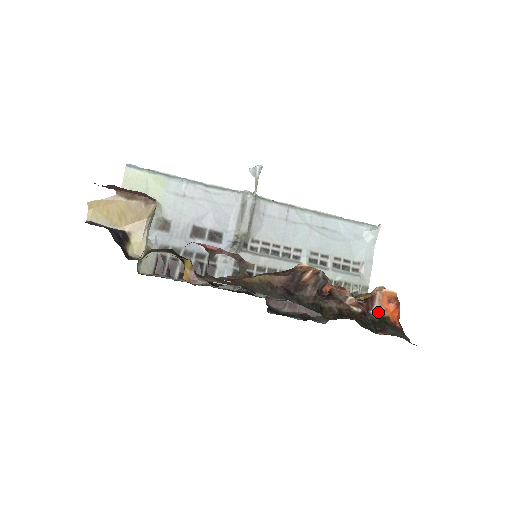
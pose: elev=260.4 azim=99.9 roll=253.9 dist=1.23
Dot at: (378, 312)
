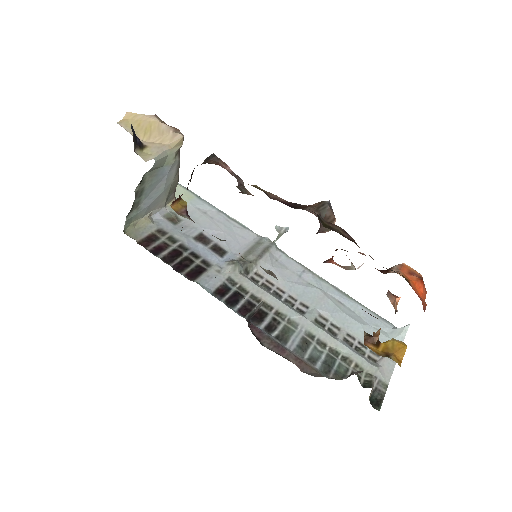
Dot at: (394, 271)
